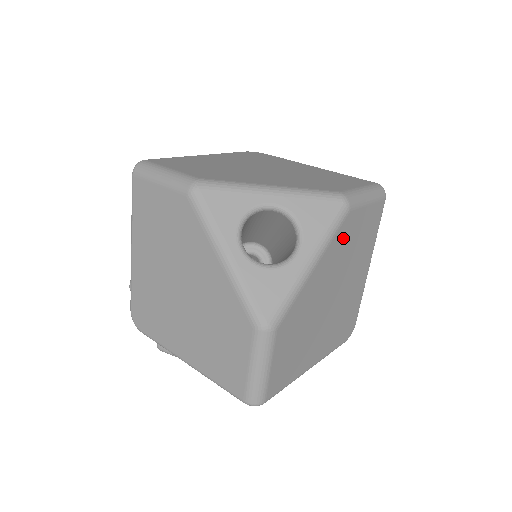
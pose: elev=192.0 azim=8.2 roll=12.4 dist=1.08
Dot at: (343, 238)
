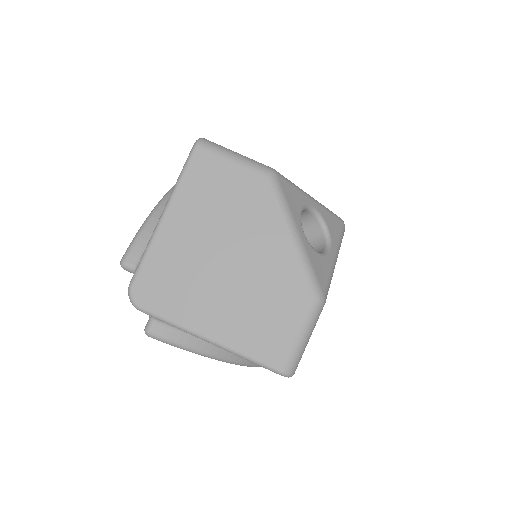
Dot at: occluded
